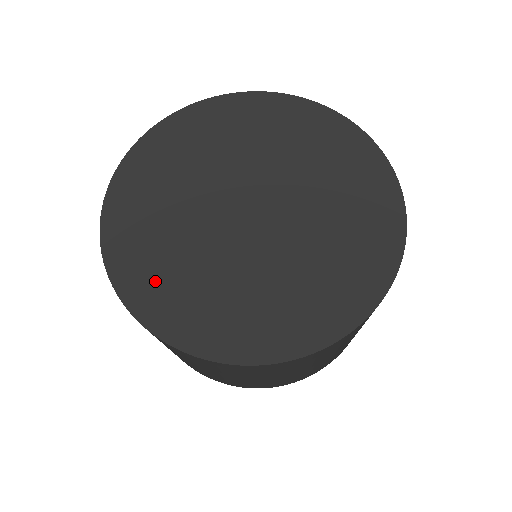
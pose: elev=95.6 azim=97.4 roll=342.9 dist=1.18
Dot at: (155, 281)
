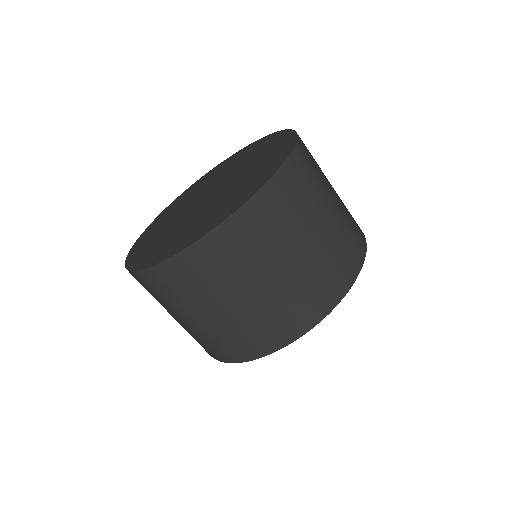
Dot at: (172, 245)
